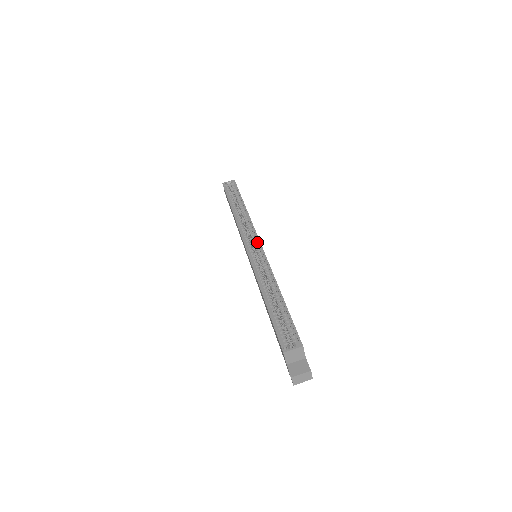
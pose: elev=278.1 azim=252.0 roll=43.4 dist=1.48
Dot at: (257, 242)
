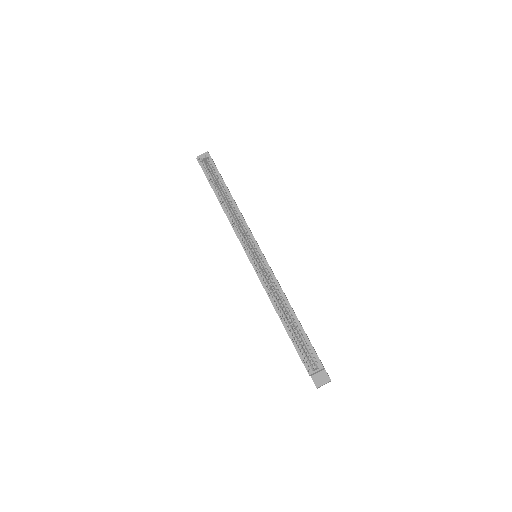
Dot at: (256, 247)
